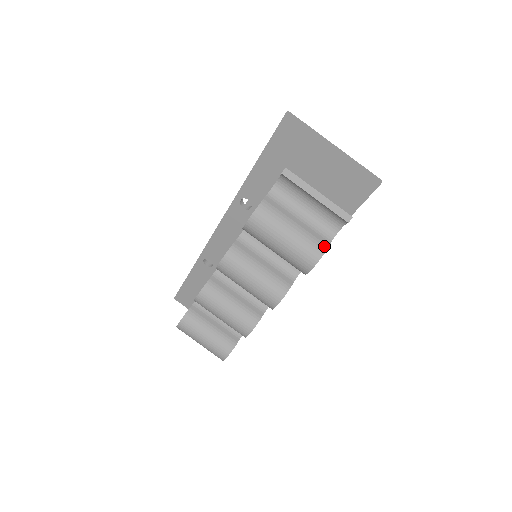
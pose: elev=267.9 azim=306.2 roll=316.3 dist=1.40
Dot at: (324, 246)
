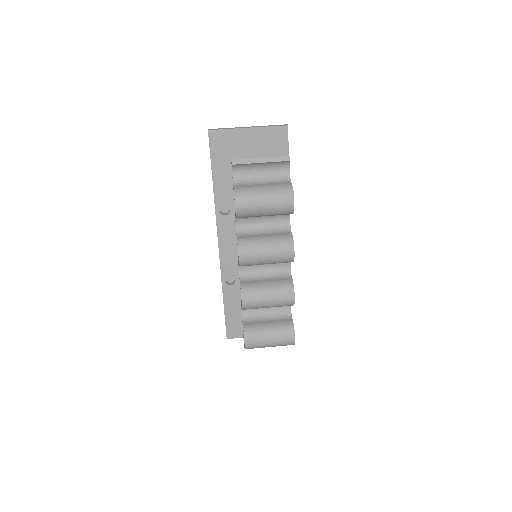
Dot at: (289, 185)
